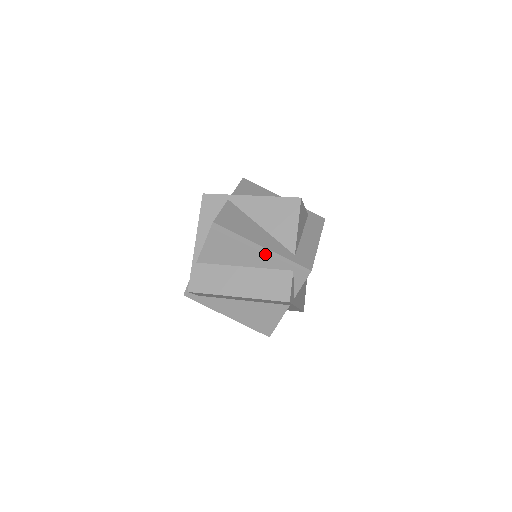
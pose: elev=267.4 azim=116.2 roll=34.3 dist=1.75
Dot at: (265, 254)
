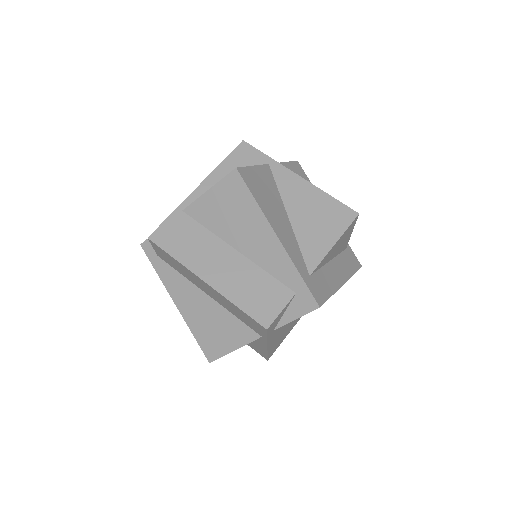
Dot at: (274, 249)
